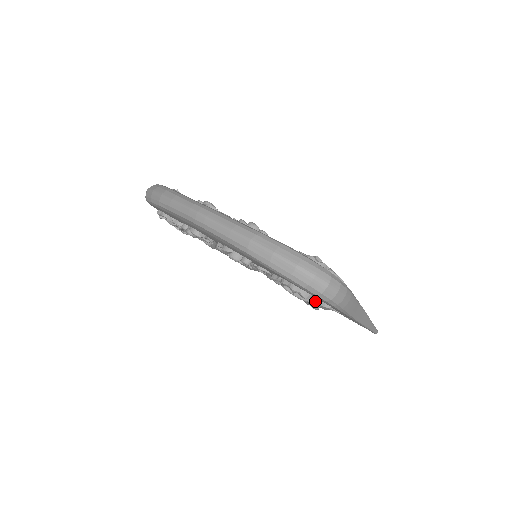
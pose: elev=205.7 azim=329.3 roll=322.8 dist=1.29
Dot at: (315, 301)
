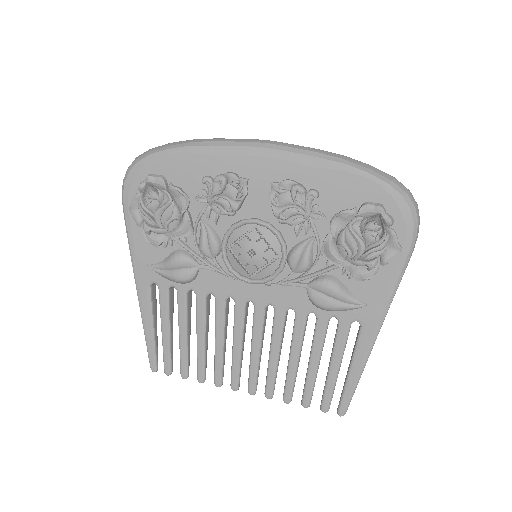
Dot at: (394, 231)
